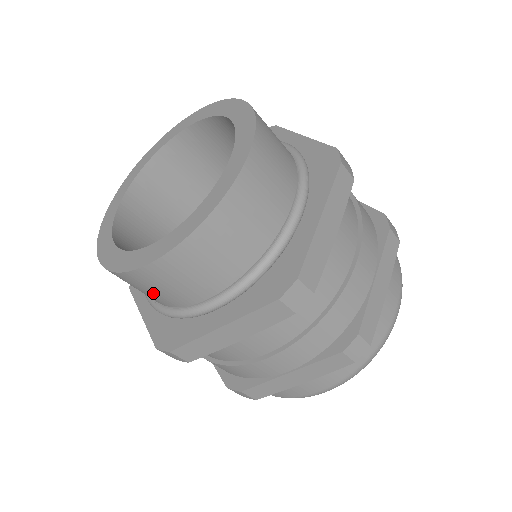
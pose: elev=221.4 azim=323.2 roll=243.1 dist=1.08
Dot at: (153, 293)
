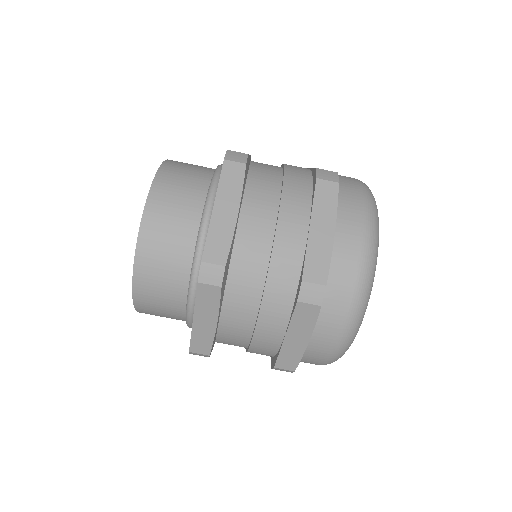
Dot at: (169, 253)
